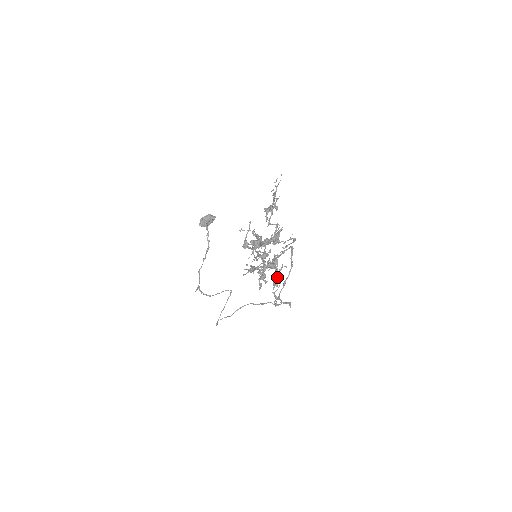
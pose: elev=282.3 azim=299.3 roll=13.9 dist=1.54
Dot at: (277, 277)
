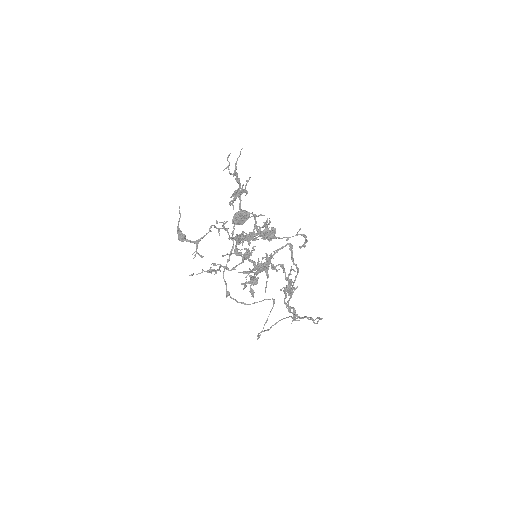
Dot at: (288, 284)
